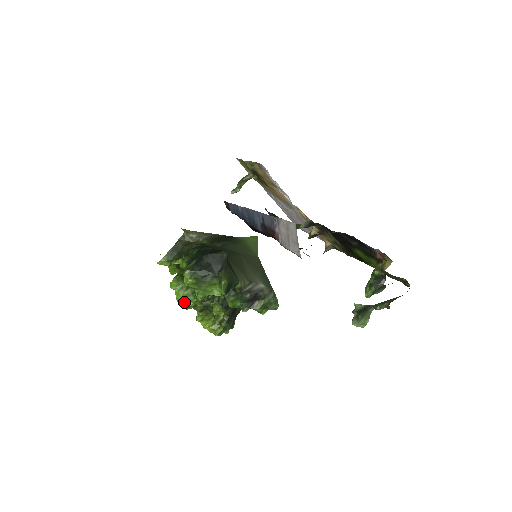
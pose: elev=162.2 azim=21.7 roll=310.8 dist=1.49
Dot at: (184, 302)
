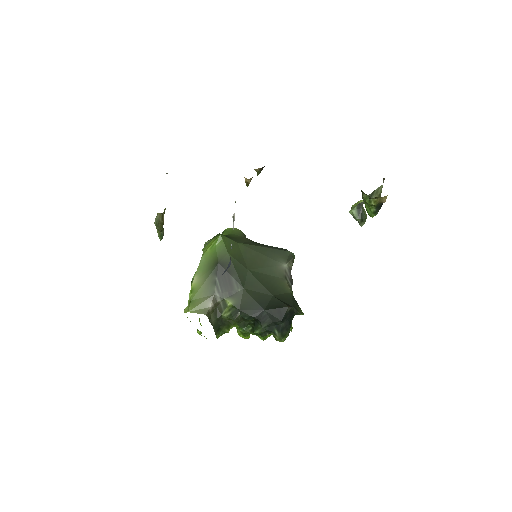
Dot at: occluded
